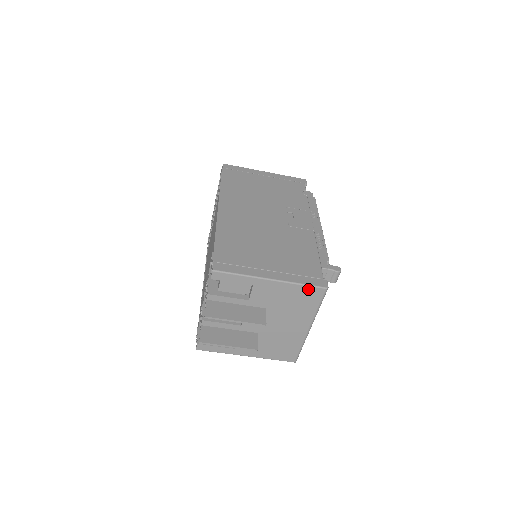
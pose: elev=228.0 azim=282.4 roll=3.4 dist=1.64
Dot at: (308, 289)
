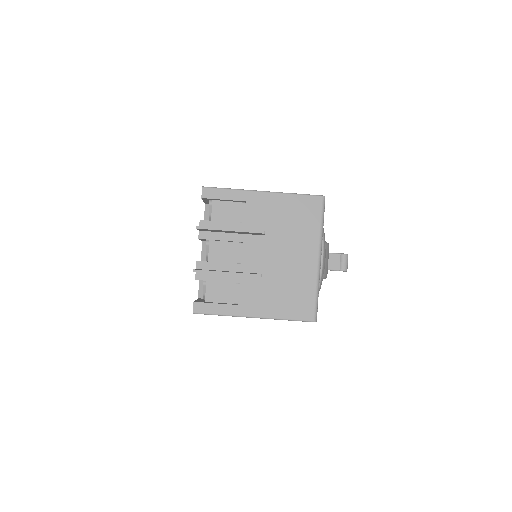
Dot at: (304, 199)
